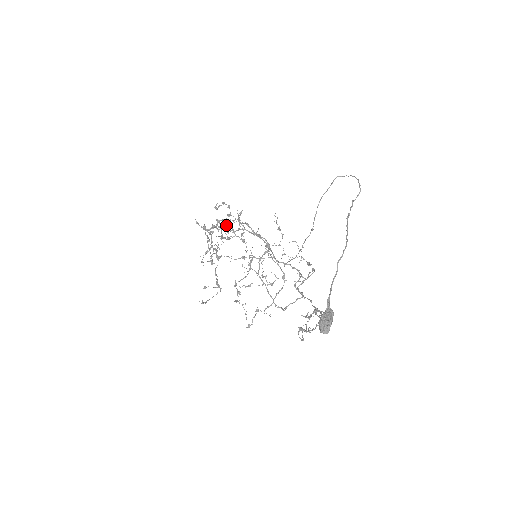
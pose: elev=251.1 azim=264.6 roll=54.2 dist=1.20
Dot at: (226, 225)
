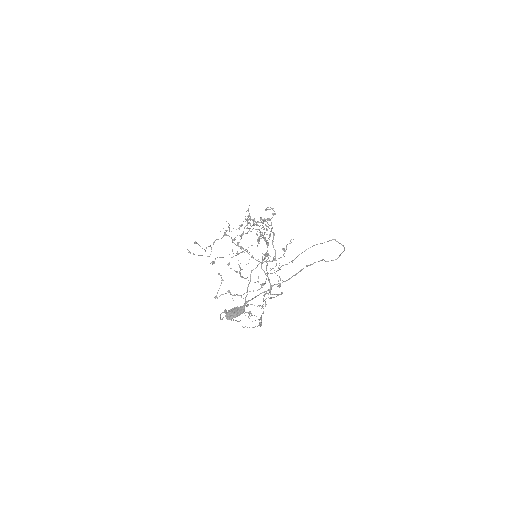
Dot at: occluded
